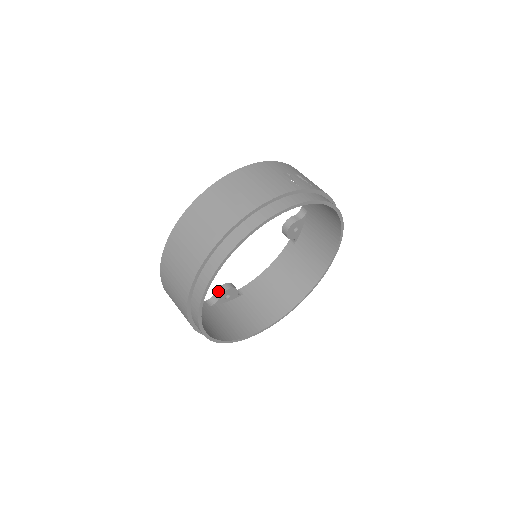
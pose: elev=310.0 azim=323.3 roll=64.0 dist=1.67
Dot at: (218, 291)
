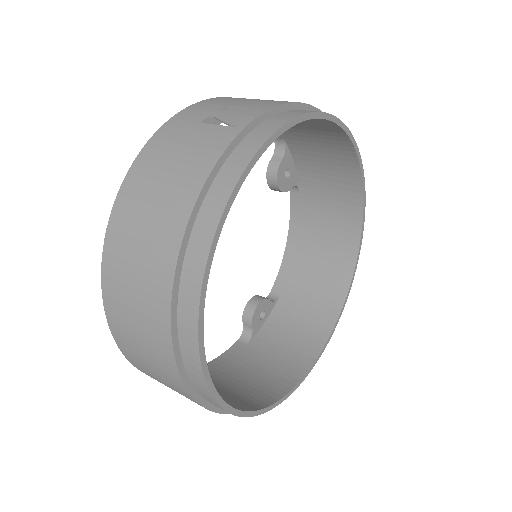
Dot at: (245, 319)
